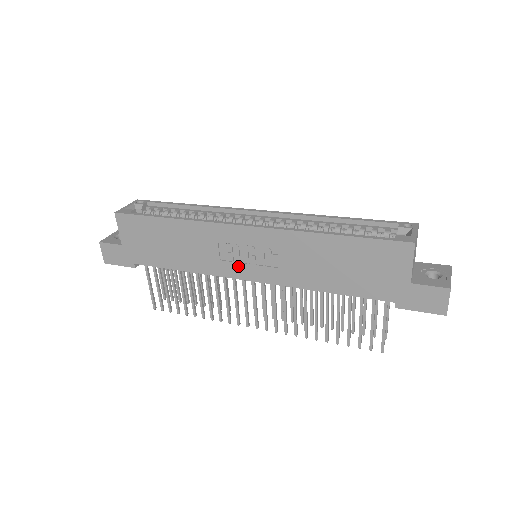
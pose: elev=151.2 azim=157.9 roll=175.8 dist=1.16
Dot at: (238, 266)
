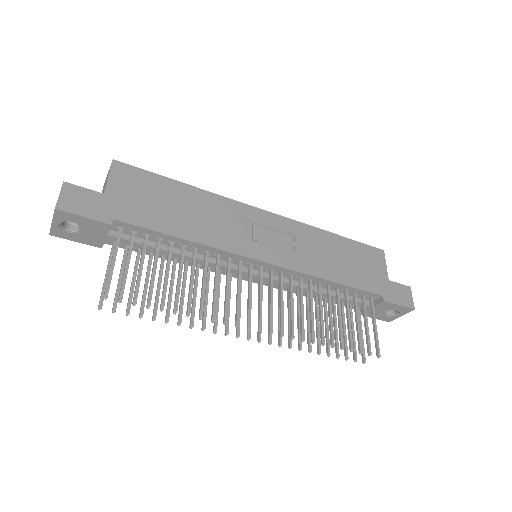
Dot at: (255, 245)
